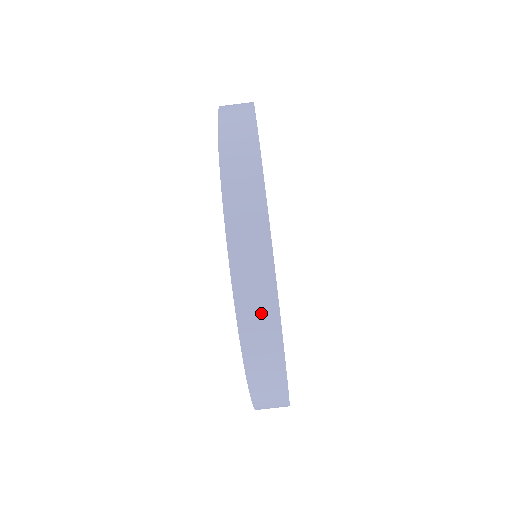
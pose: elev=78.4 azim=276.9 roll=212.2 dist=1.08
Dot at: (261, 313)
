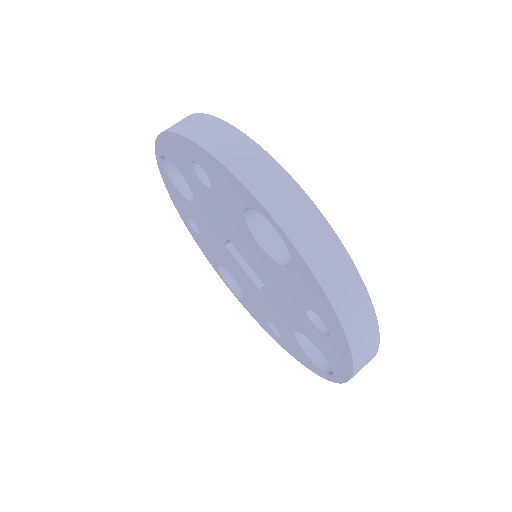
Dot at: (360, 314)
